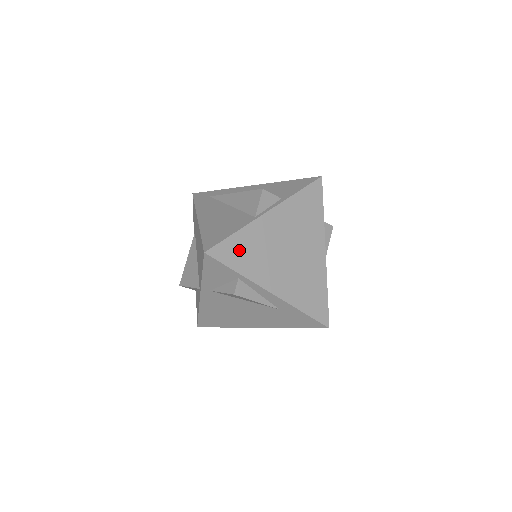
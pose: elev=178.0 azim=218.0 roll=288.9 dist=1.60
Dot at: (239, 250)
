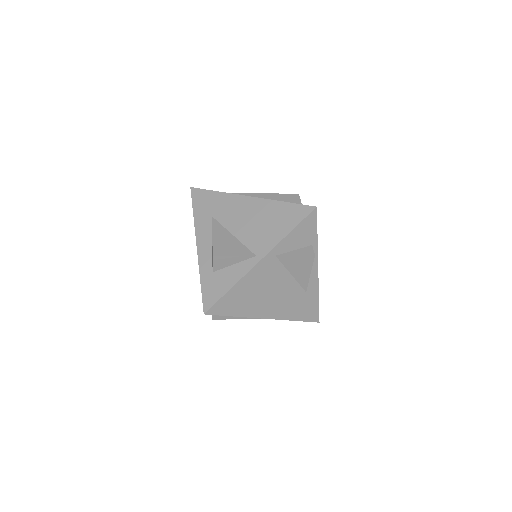
Dot at: occluded
